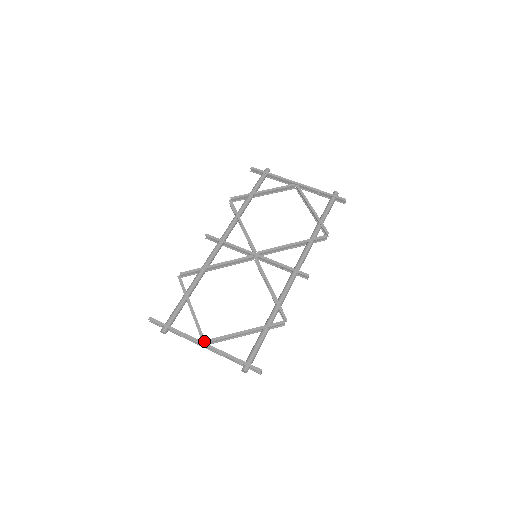
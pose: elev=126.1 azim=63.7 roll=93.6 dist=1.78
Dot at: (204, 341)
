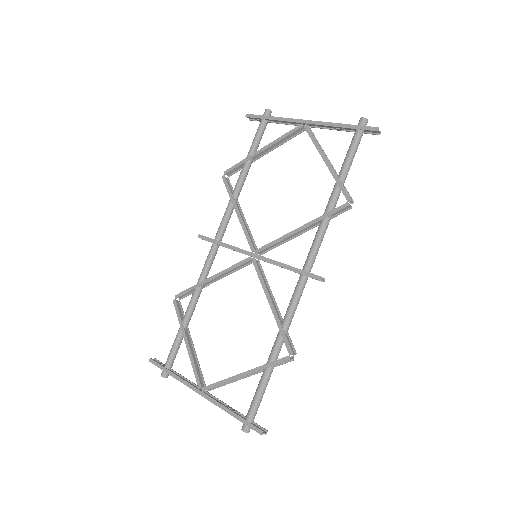
Dot at: (204, 386)
